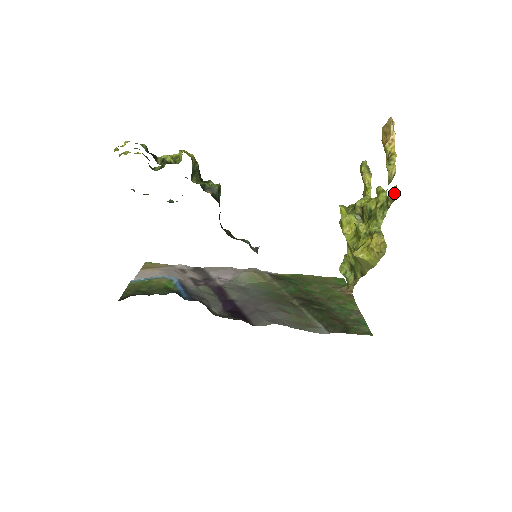
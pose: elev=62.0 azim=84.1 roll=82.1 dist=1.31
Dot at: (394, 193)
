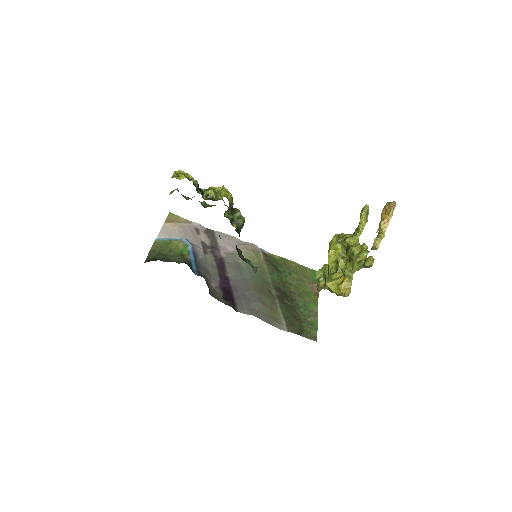
Dot at: (370, 264)
